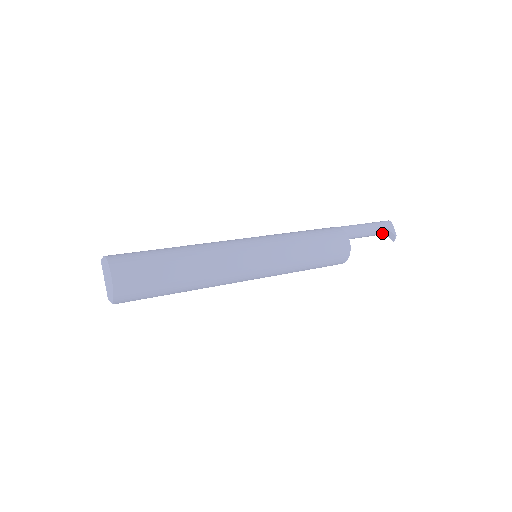
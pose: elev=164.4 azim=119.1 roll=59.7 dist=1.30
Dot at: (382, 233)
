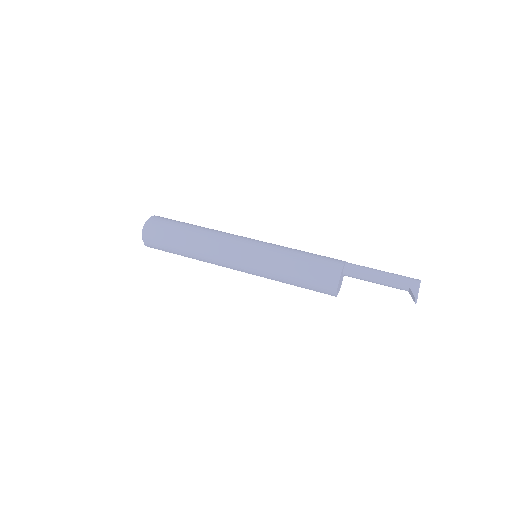
Dot at: (403, 288)
